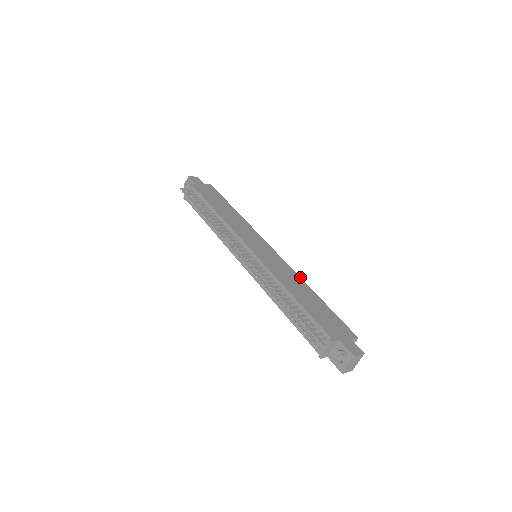
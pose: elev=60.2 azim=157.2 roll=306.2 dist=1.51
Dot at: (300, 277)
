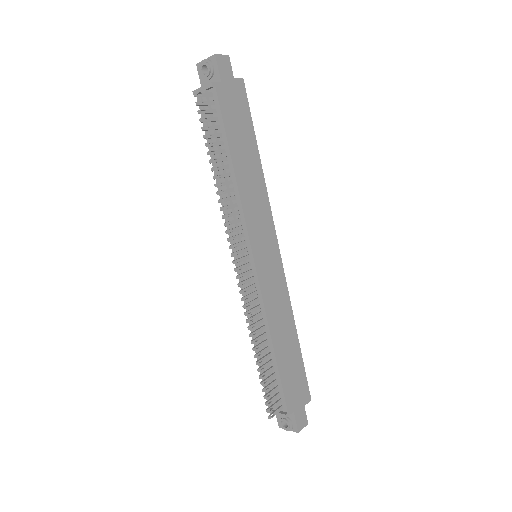
Dot at: occluded
